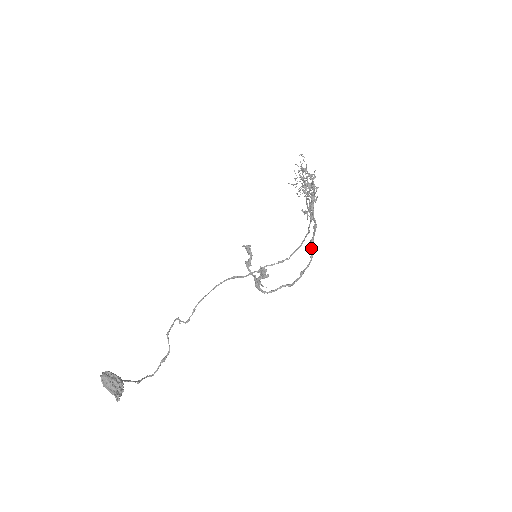
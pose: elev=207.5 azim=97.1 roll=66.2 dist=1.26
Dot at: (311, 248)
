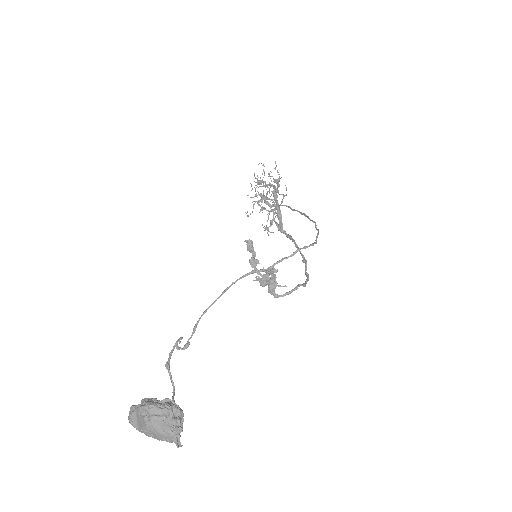
Dot at: (300, 252)
